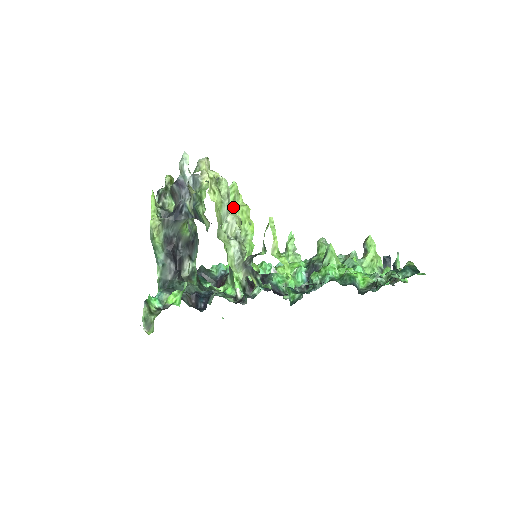
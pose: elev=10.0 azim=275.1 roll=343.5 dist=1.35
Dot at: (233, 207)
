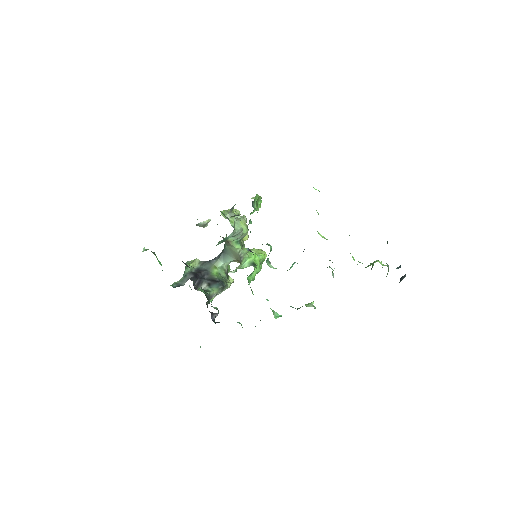
Dot at: occluded
